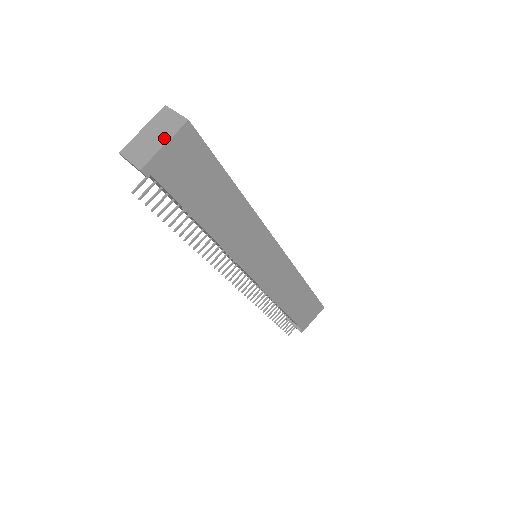
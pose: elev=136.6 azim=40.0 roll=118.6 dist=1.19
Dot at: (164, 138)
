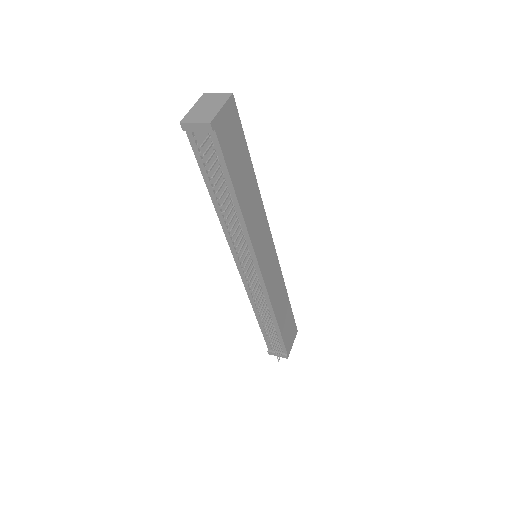
Dot at: (218, 105)
